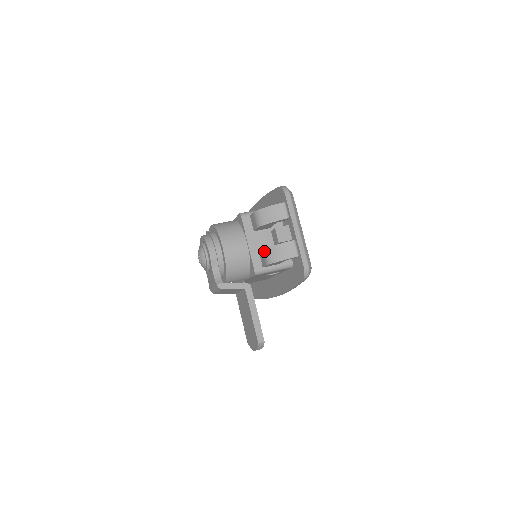
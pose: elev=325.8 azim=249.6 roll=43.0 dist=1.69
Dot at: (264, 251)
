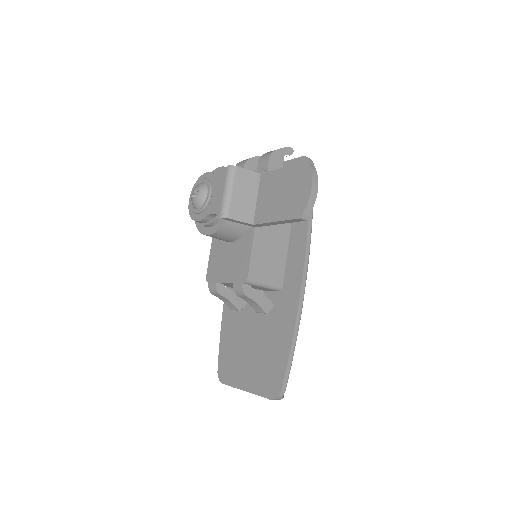
Dot at: (260, 159)
